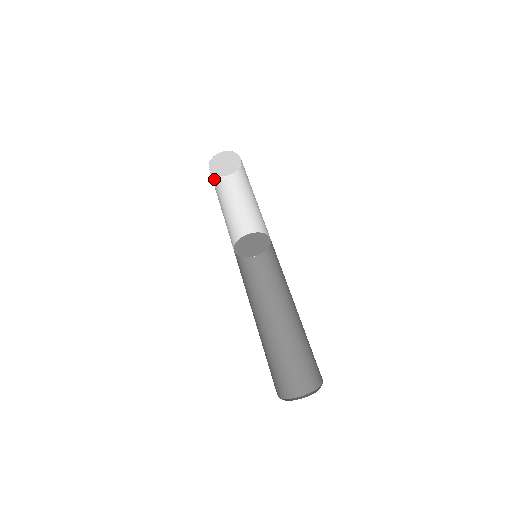
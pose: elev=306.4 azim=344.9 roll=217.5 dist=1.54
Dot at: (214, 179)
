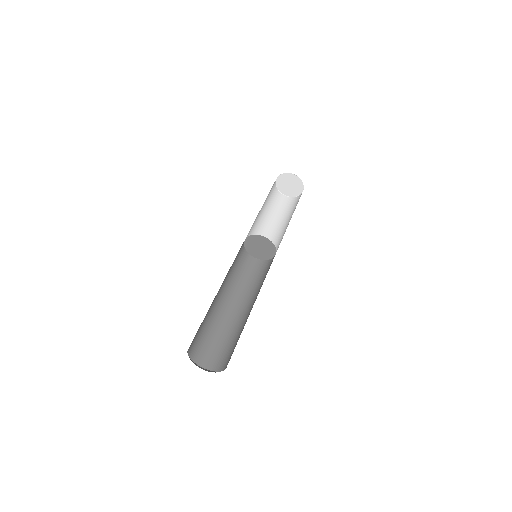
Dot at: (276, 194)
